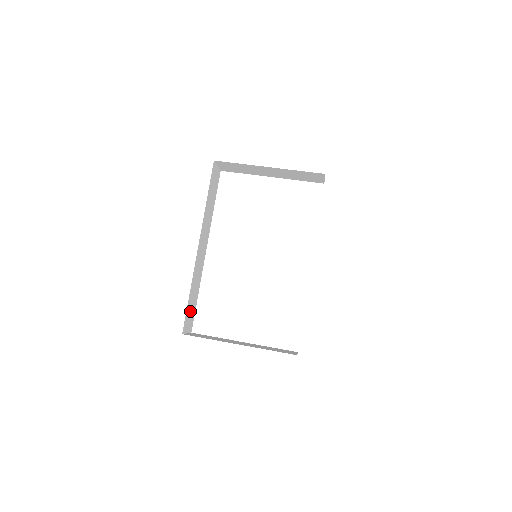
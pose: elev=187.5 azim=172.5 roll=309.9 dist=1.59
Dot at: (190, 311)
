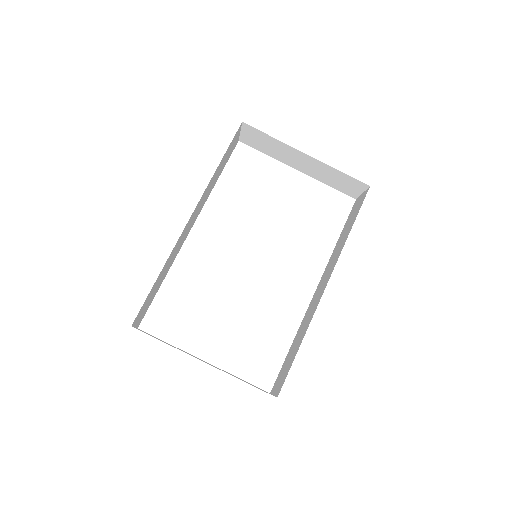
Dot at: (149, 299)
